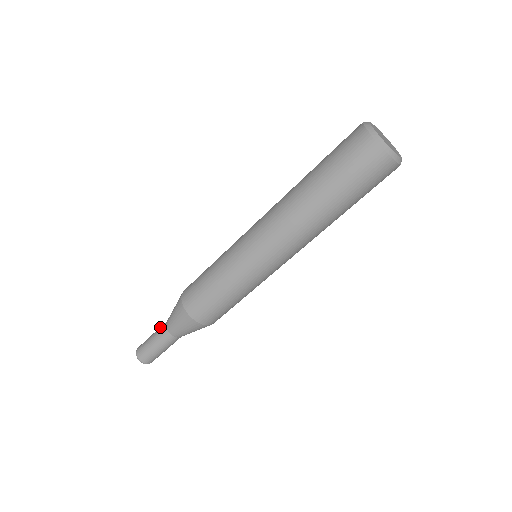
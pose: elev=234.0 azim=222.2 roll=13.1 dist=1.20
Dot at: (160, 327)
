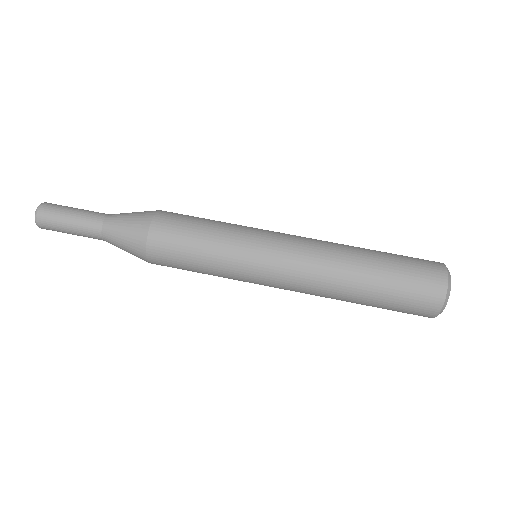
Dot at: occluded
